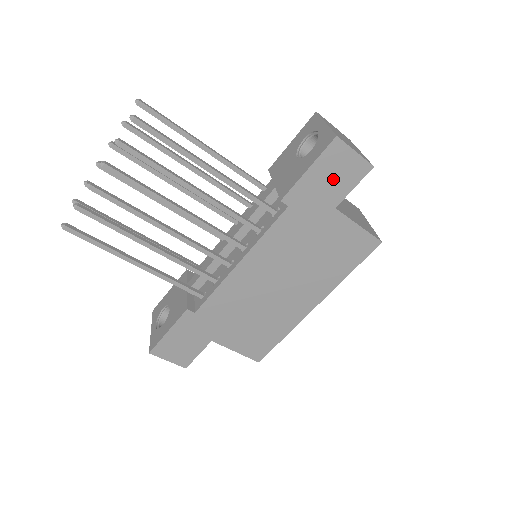
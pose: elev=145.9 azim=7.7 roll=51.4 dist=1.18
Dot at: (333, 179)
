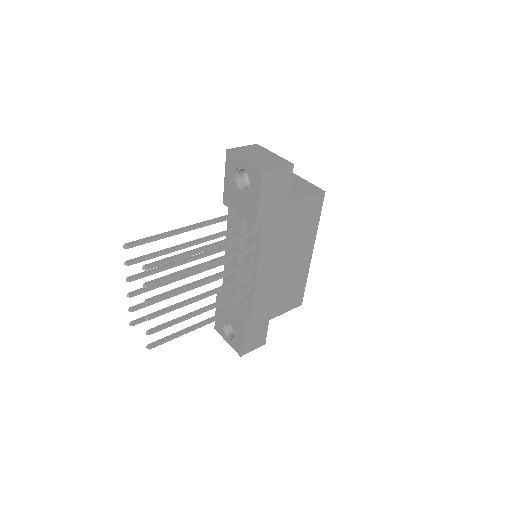
Dot at: (276, 191)
